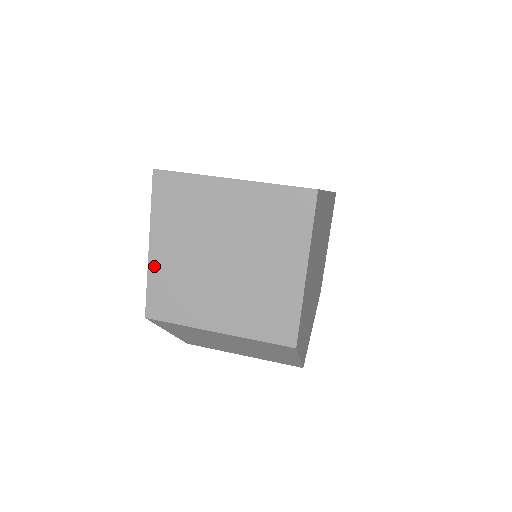
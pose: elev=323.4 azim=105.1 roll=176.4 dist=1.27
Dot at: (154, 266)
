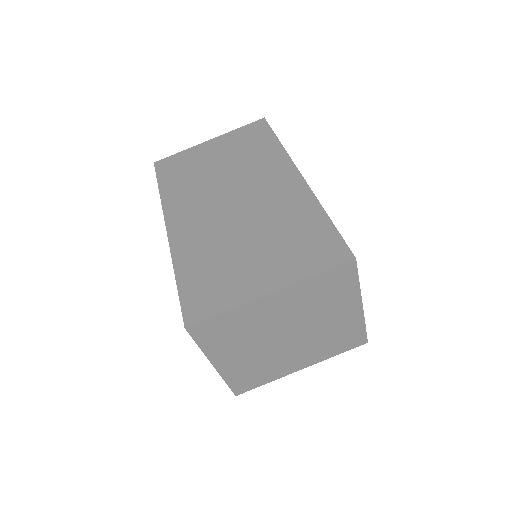
Dot at: (226, 372)
